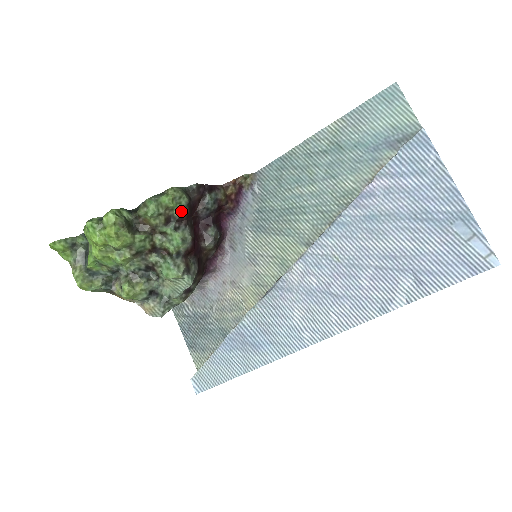
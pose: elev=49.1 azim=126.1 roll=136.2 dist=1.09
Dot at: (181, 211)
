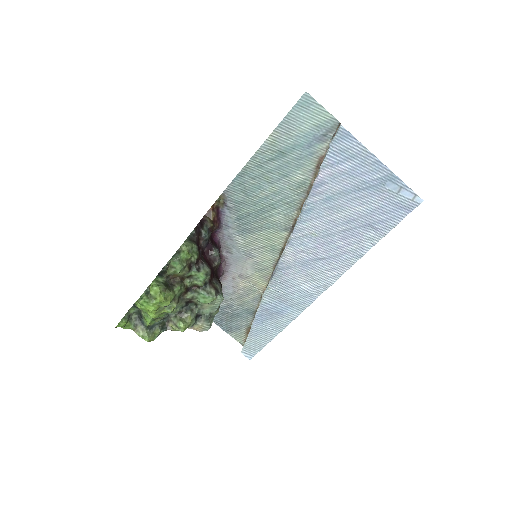
Dot at: (196, 256)
